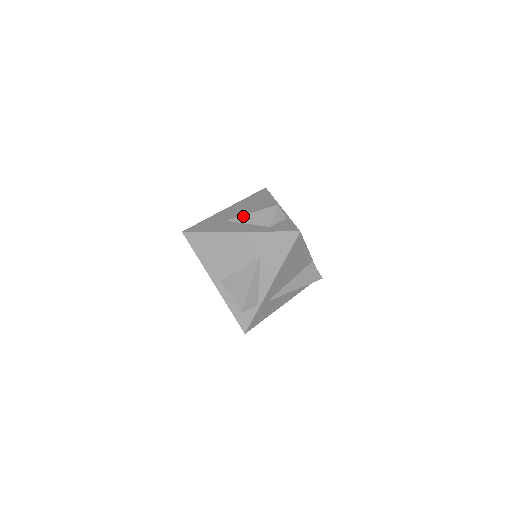
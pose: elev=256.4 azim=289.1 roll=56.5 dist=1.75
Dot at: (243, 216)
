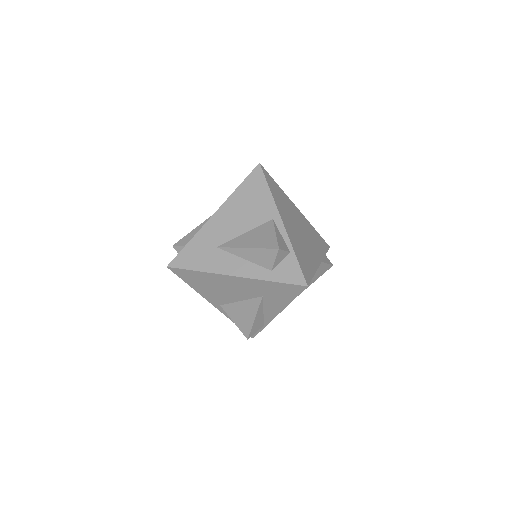
Dot at: (236, 249)
